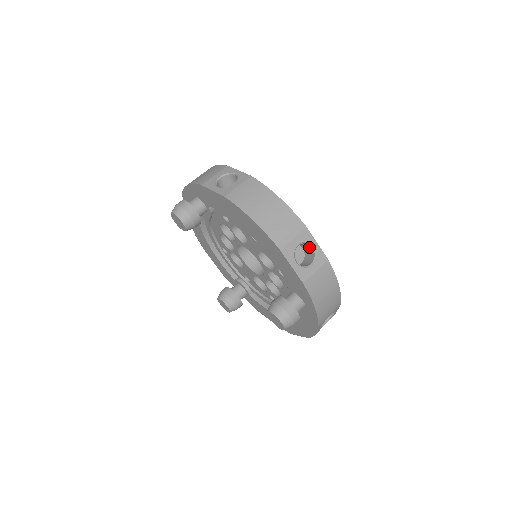
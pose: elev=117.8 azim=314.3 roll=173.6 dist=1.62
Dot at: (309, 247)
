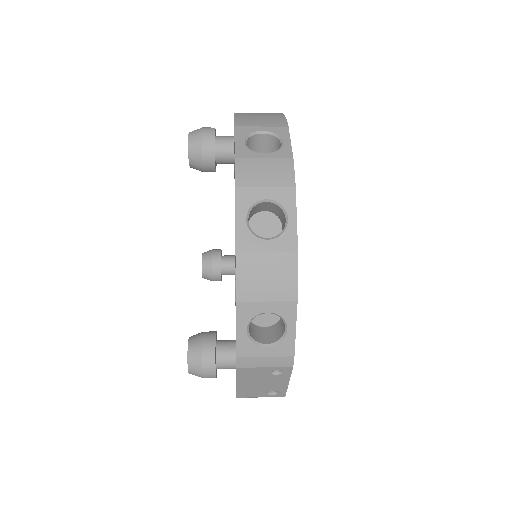
Dot at: occluded
